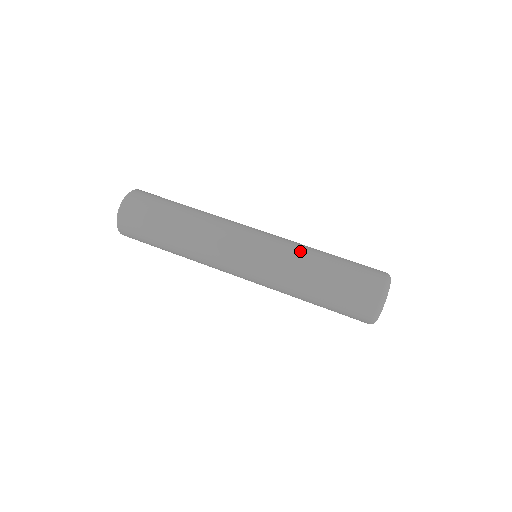
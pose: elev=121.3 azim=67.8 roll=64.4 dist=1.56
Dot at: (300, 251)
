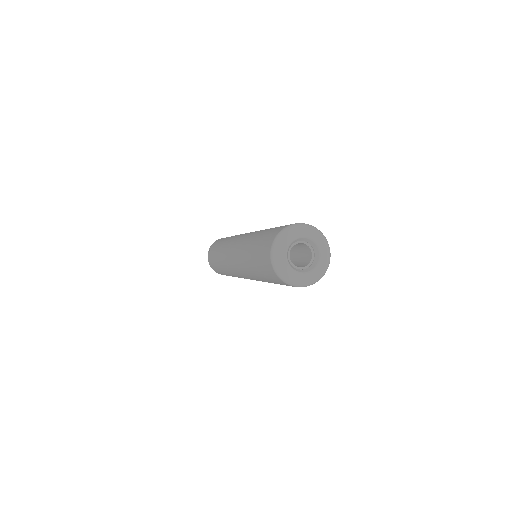
Dot at: occluded
